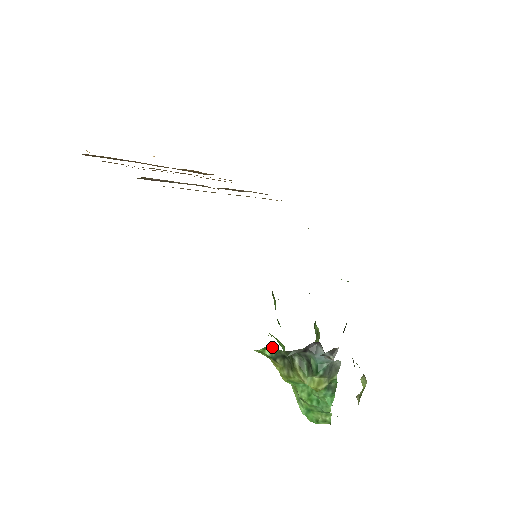
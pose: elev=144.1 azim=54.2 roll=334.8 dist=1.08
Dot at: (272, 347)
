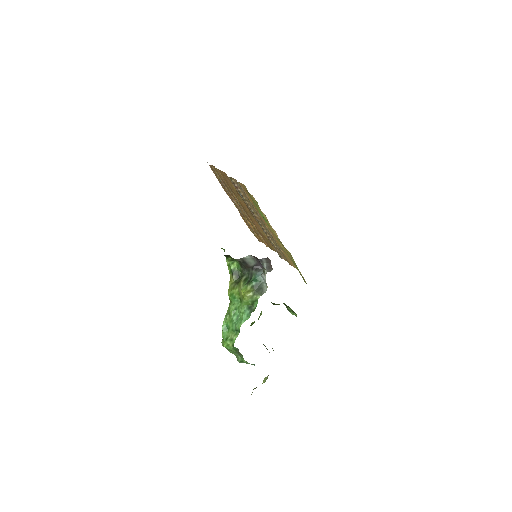
Dot at: (237, 263)
